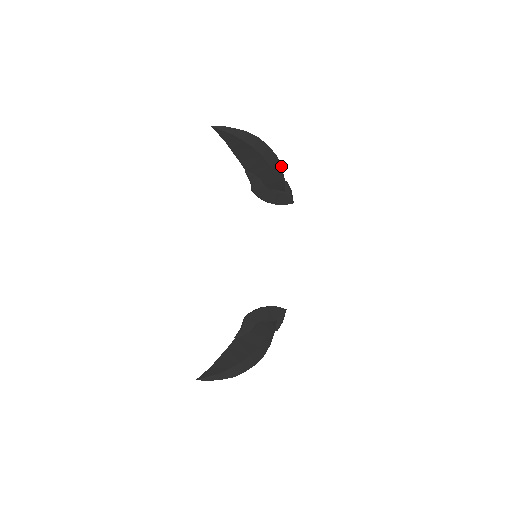
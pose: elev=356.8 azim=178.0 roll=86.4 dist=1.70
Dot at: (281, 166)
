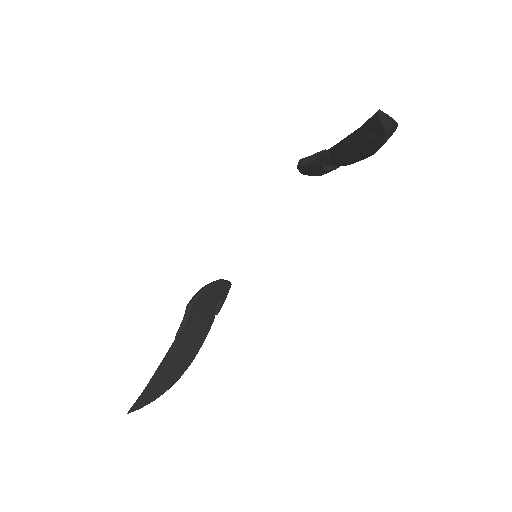
Dot at: occluded
